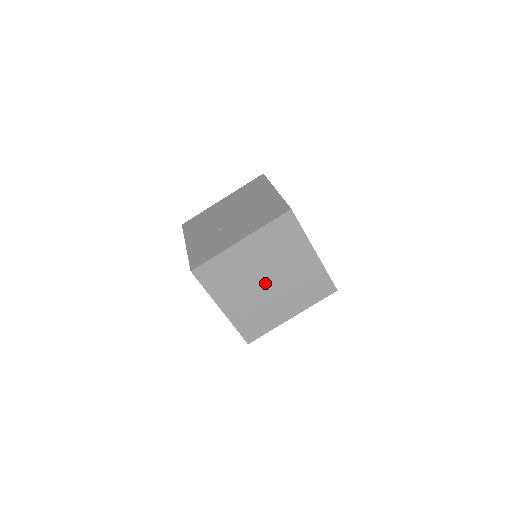
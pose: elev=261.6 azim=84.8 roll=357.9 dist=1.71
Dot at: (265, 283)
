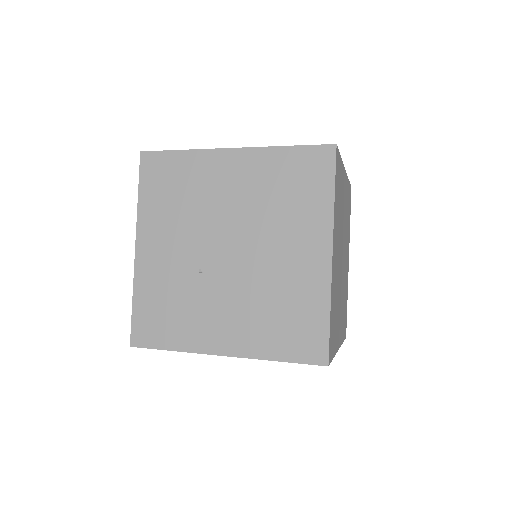
Dot at: occluded
